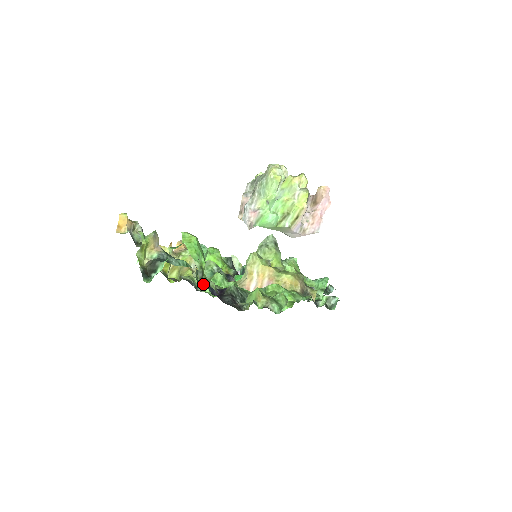
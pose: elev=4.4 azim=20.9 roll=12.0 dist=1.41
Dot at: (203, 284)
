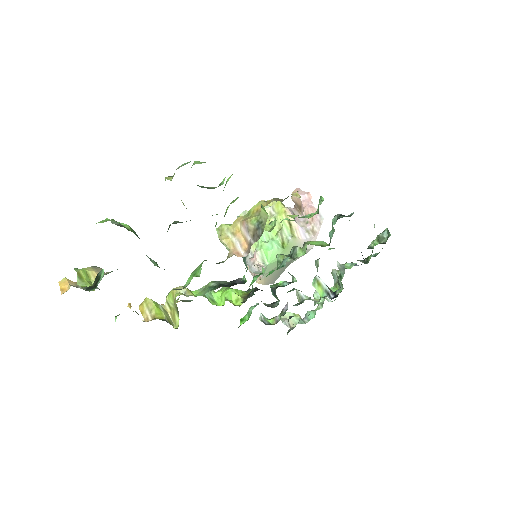
Dot at: (119, 224)
